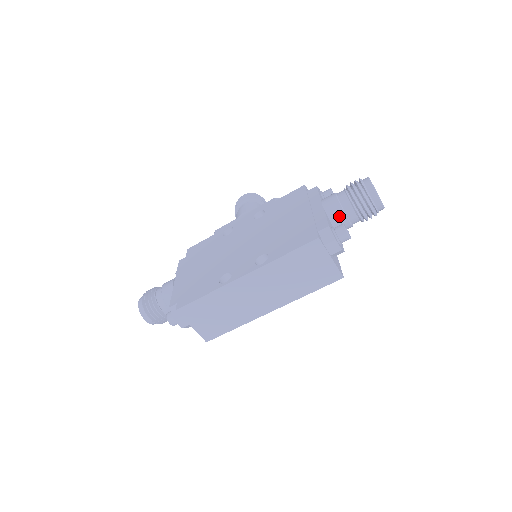
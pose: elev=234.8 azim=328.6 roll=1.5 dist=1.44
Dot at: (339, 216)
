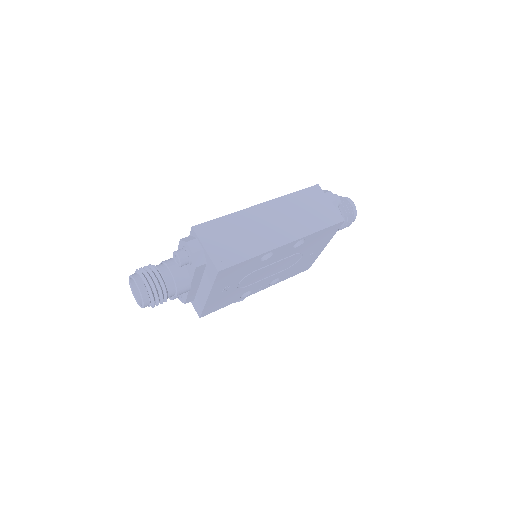
Dot at: occluded
